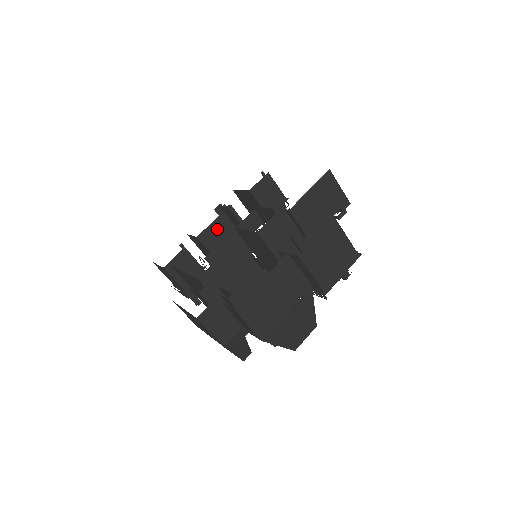
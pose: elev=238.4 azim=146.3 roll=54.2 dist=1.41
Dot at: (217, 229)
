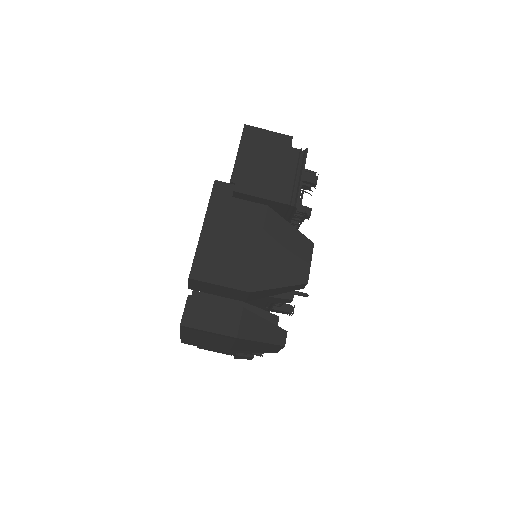
Dot at: occluded
